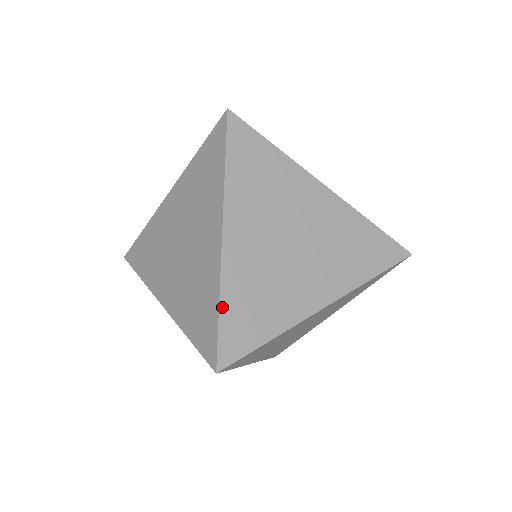
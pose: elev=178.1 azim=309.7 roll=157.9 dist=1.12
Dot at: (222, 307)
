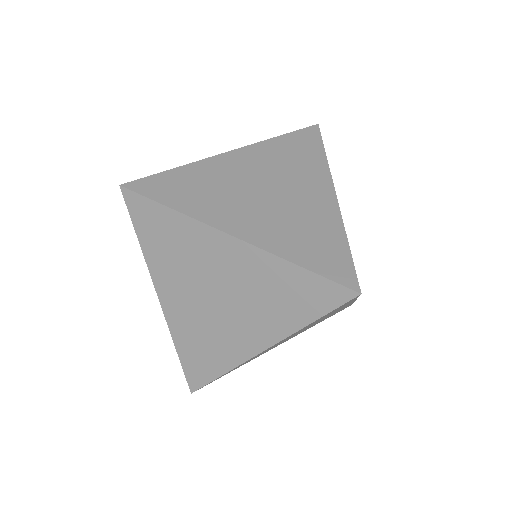
Dot at: occluded
